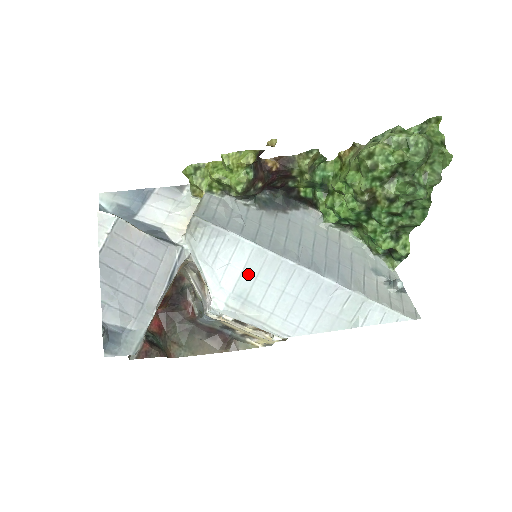
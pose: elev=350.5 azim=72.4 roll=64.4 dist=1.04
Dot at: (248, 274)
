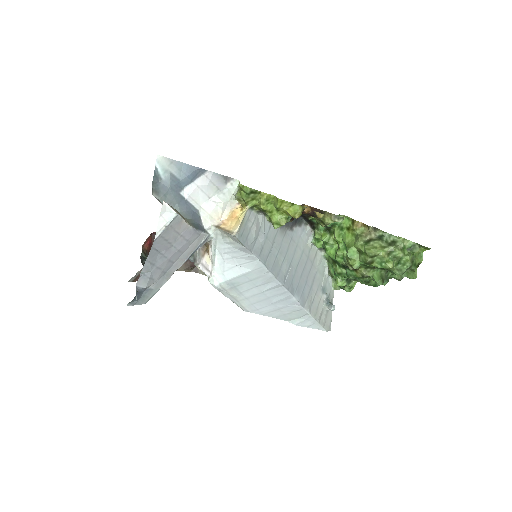
Dot at: (247, 277)
